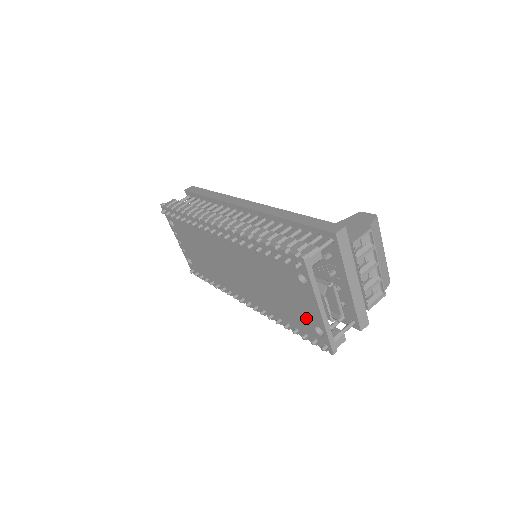
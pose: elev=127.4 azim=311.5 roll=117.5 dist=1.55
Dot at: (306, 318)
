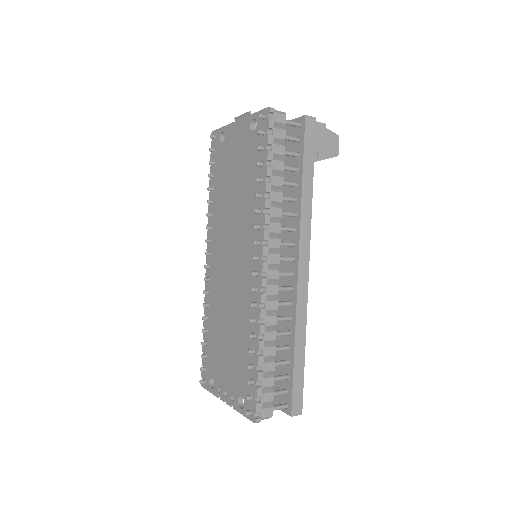
Dot at: (247, 143)
